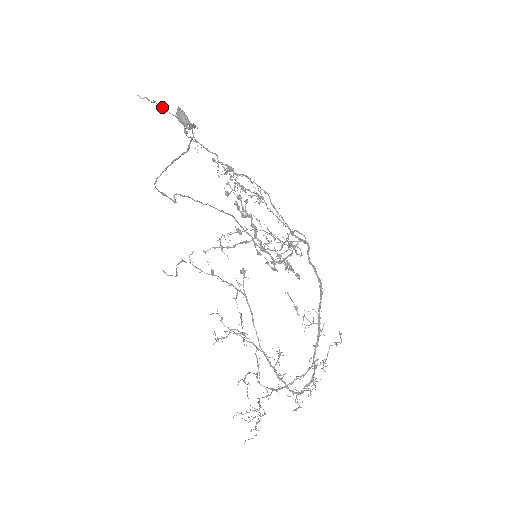
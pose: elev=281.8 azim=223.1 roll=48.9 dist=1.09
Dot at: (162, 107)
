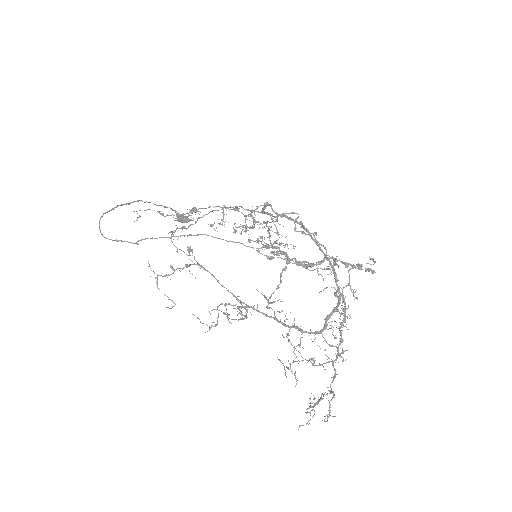
Dot at: occluded
